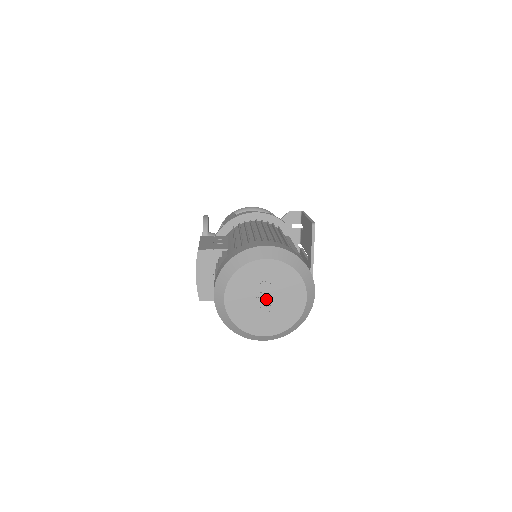
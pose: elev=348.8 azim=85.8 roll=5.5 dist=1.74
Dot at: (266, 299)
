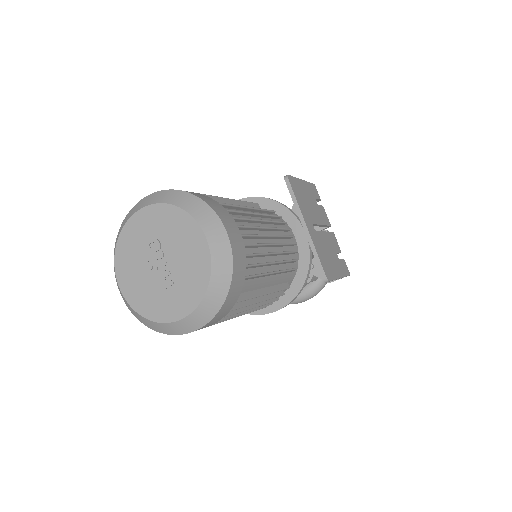
Dot at: (160, 264)
